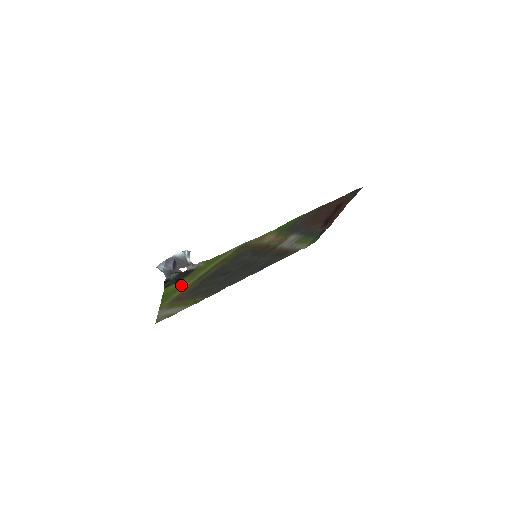
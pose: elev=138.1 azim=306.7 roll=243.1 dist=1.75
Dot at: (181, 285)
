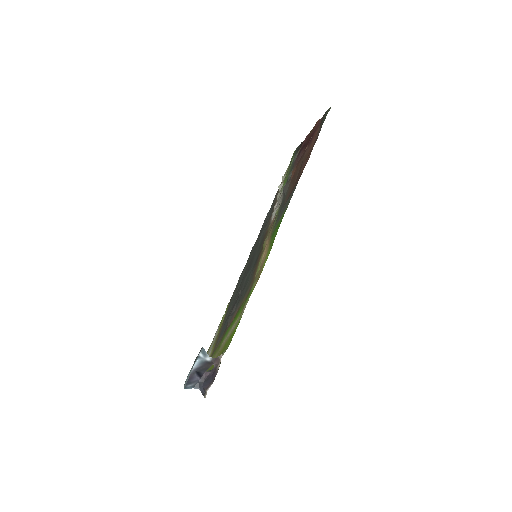
Dot at: occluded
